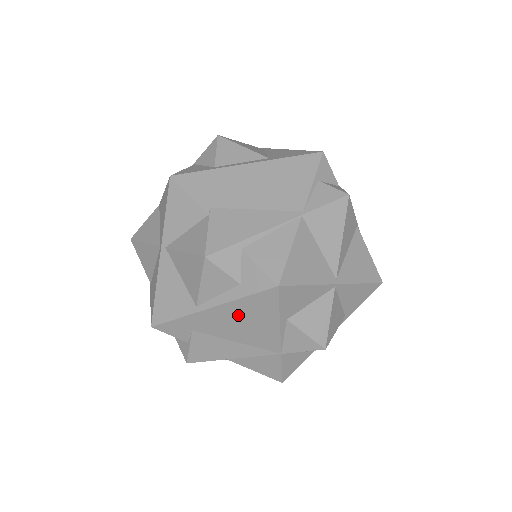
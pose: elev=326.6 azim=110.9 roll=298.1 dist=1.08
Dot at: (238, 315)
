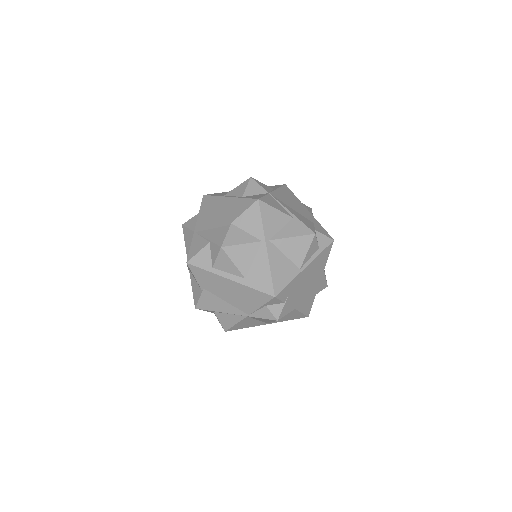
Dot at: occluded
